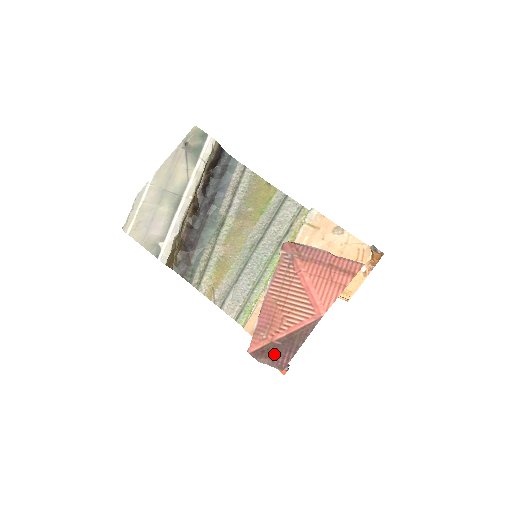
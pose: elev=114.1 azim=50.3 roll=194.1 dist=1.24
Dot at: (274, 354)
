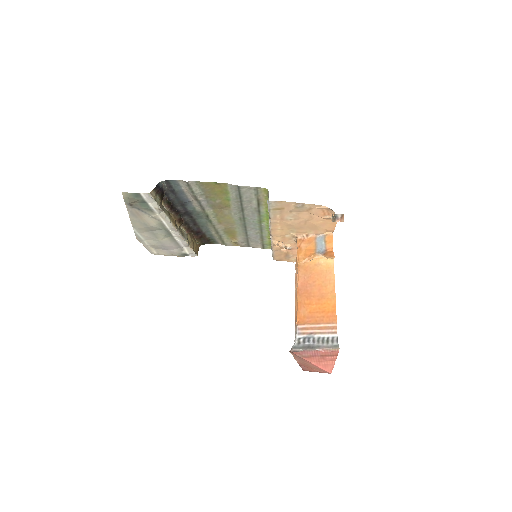
Dot at: occluded
